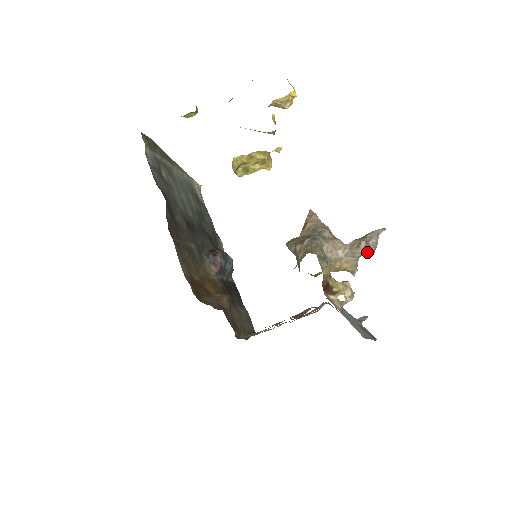
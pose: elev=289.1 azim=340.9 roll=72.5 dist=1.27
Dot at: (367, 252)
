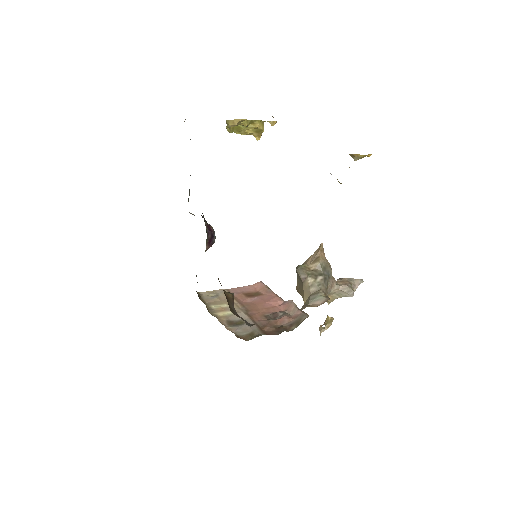
Dot at: occluded
